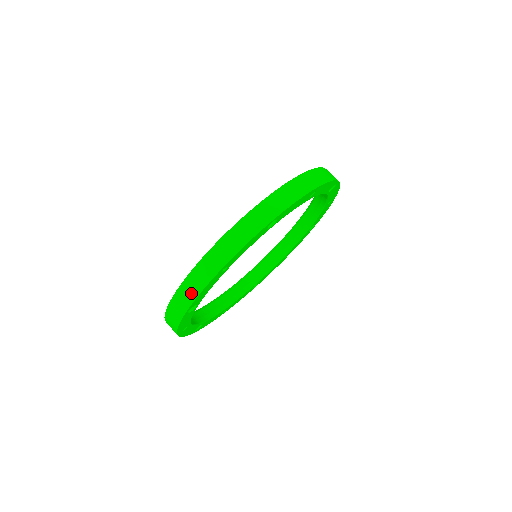
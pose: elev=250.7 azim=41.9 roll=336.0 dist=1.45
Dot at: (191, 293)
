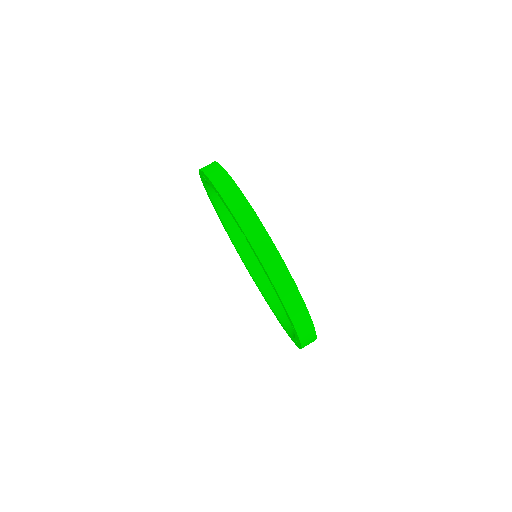
Dot at: occluded
